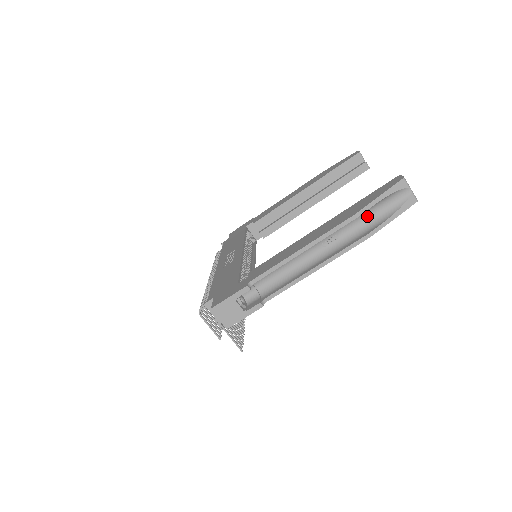
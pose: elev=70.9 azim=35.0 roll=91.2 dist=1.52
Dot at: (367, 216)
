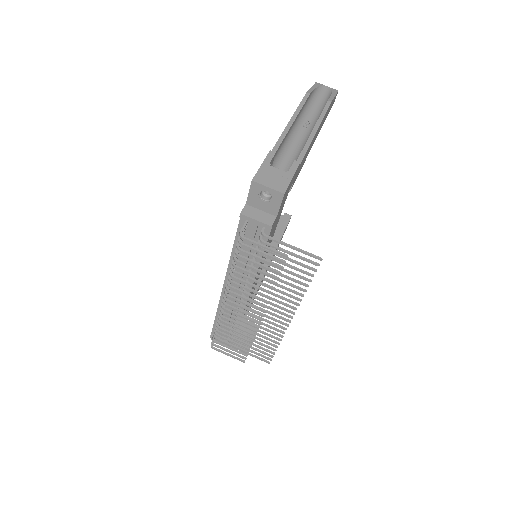
Dot at: (316, 105)
